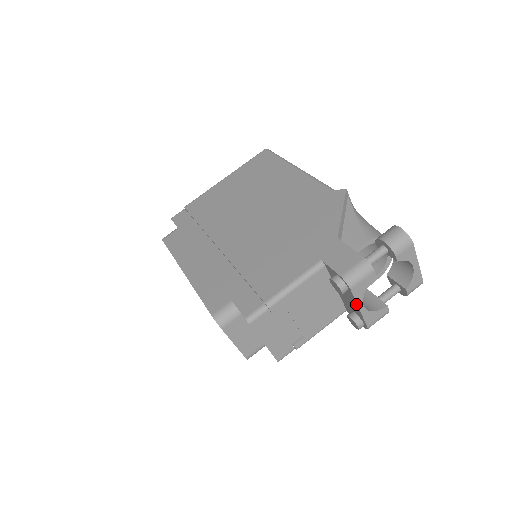
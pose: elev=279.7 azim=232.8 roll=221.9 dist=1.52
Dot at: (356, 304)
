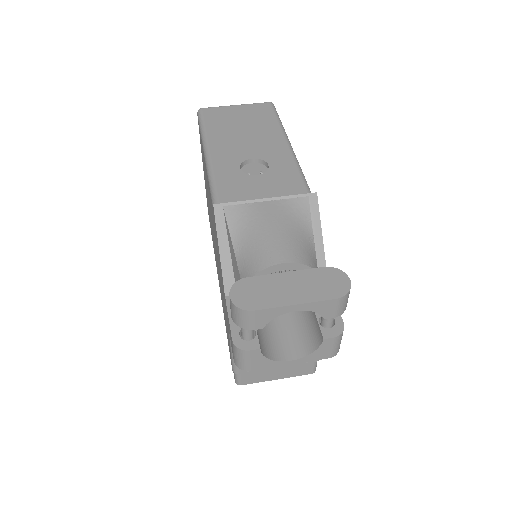
Dot at: (281, 363)
